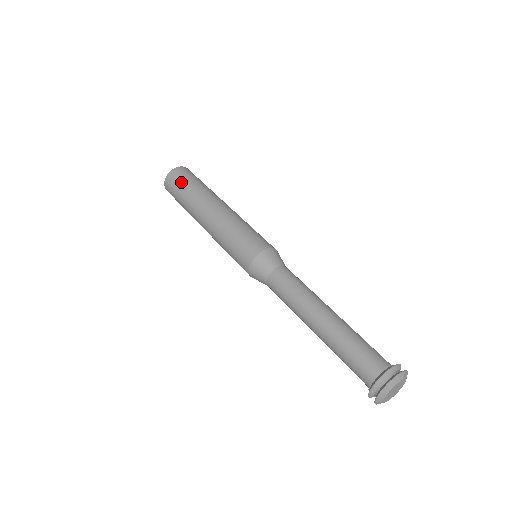
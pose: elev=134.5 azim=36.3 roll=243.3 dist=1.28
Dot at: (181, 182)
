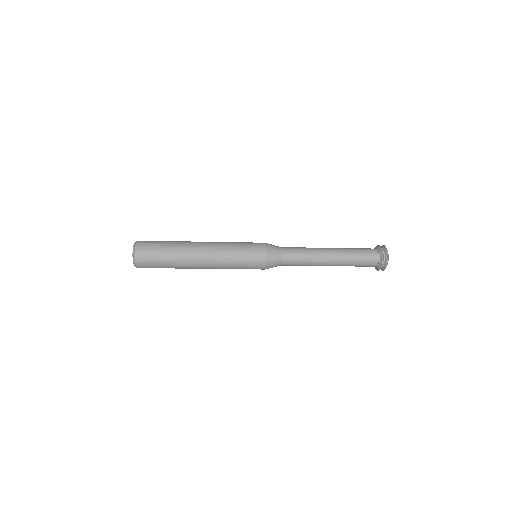
Dot at: (158, 241)
